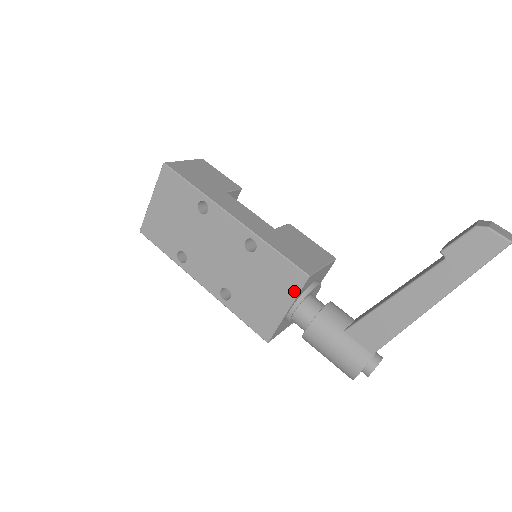
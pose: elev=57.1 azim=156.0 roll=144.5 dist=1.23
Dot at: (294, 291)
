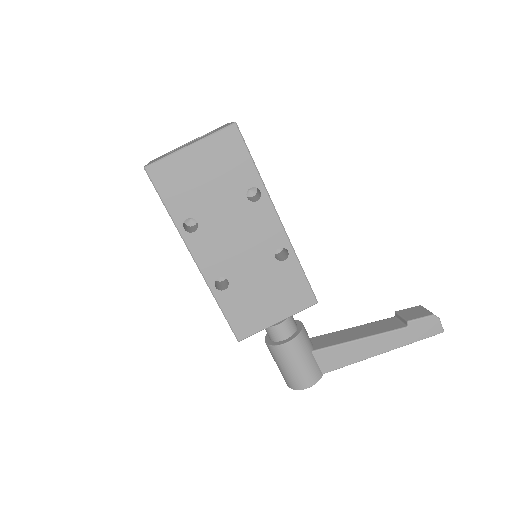
Dot at: (297, 309)
